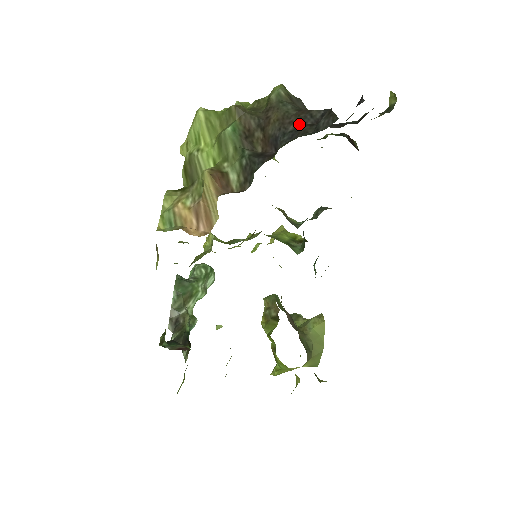
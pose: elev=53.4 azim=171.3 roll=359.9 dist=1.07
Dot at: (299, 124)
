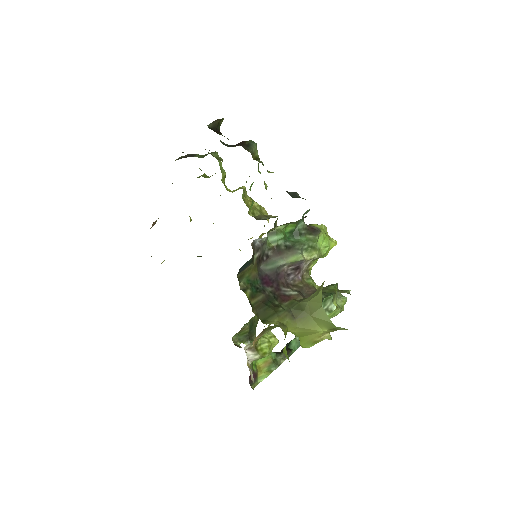
Dot at: occluded
